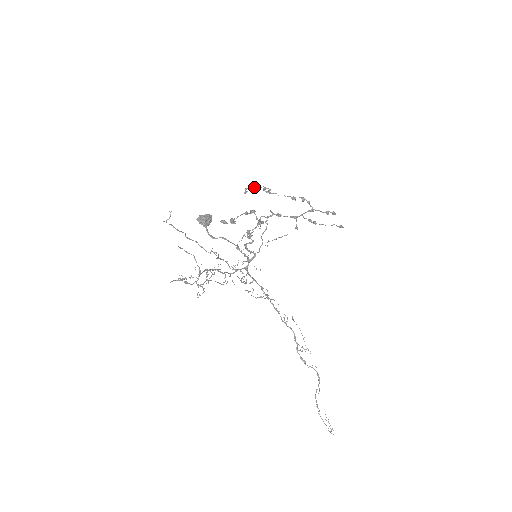
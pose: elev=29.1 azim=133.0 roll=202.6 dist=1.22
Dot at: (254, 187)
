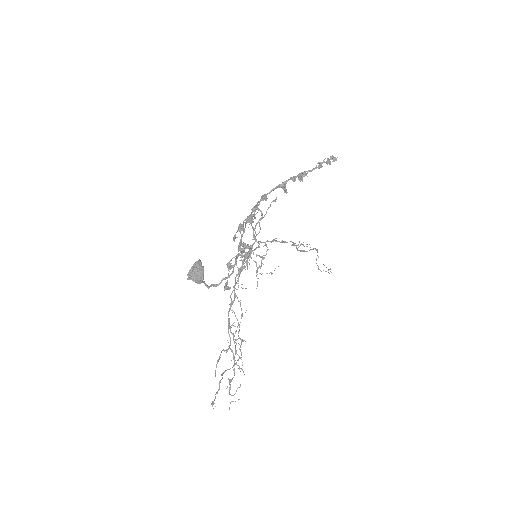
Dot at: (240, 224)
